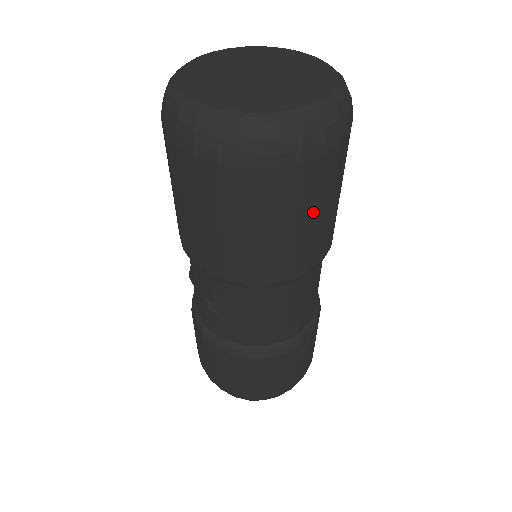
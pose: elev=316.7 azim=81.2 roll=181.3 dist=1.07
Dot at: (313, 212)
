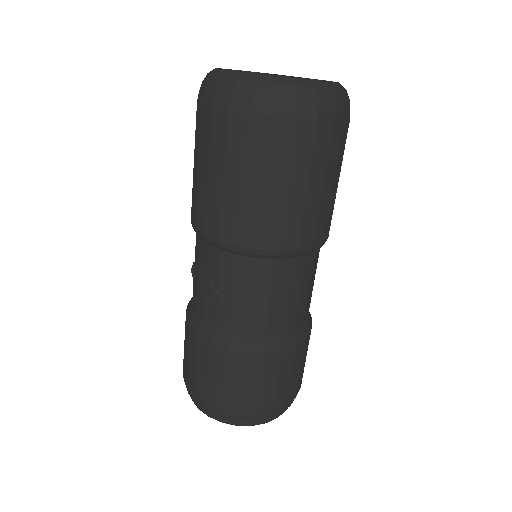
Dot at: (321, 178)
